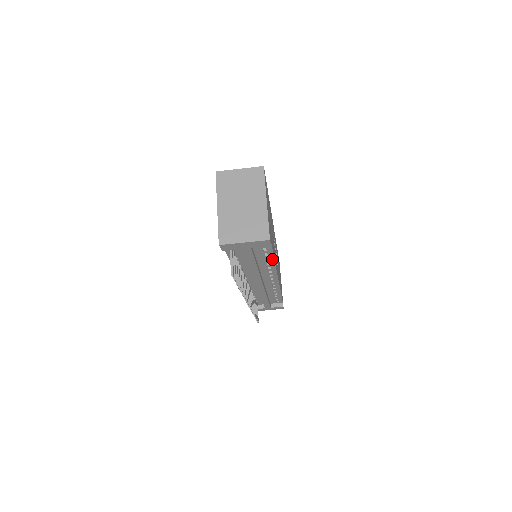
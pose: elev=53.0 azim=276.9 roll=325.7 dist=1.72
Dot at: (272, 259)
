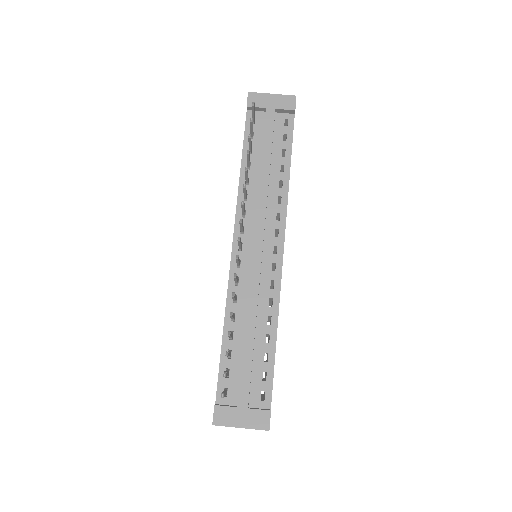
Dot at: (287, 171)
